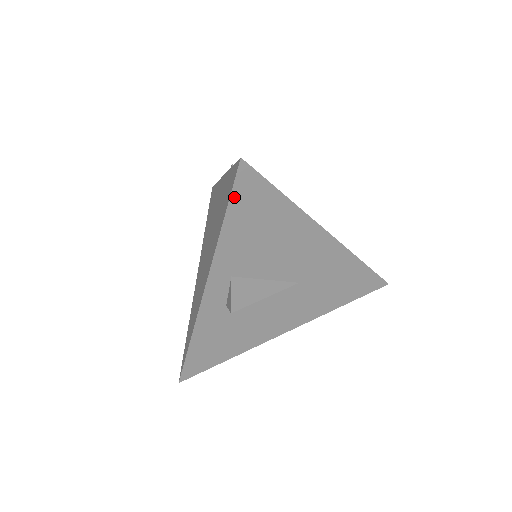
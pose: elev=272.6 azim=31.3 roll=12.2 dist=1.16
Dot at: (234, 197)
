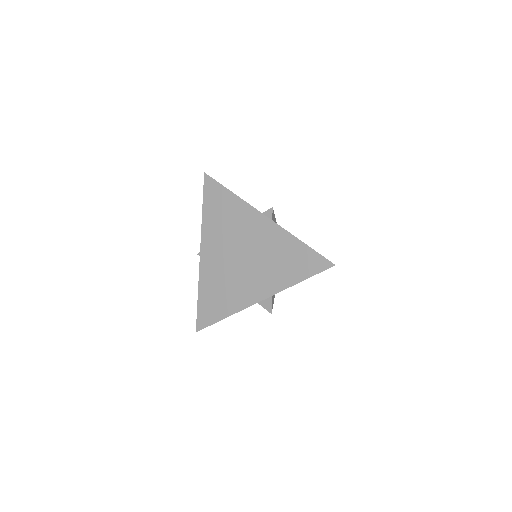
Dot at: (315, 274)
